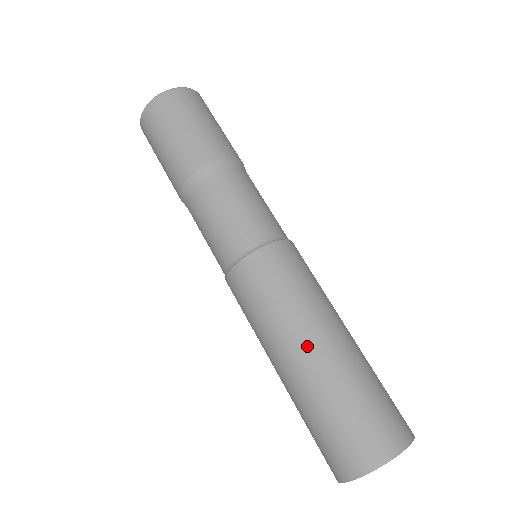
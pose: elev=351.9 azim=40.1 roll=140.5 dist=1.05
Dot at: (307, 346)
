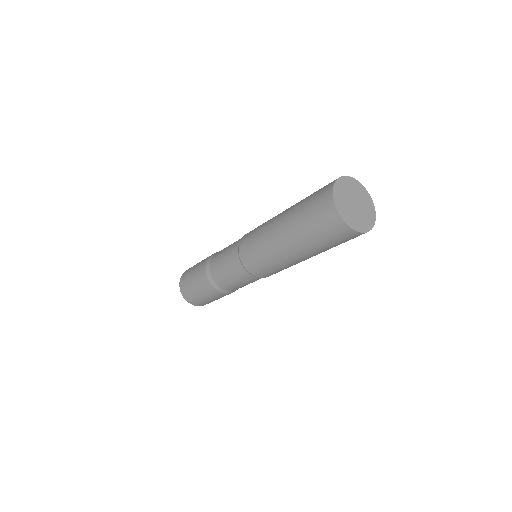
Dot at: (281, 213)
